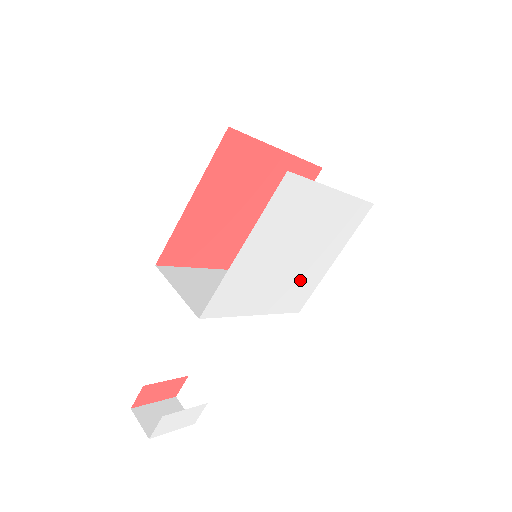
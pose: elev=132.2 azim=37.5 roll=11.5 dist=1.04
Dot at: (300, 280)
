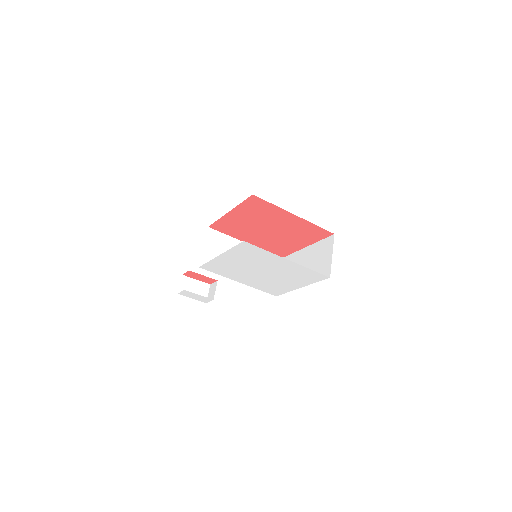
Dot at: (272, 283)
